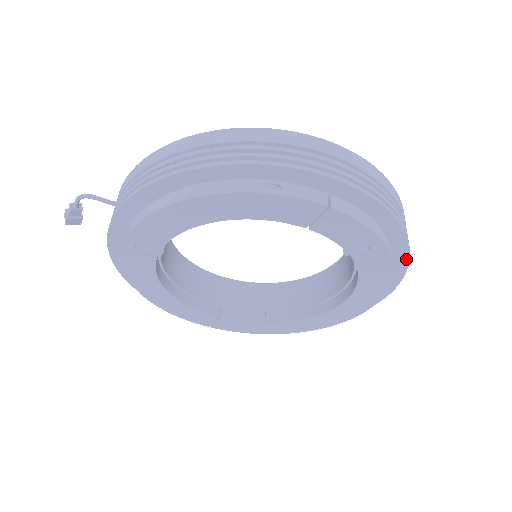
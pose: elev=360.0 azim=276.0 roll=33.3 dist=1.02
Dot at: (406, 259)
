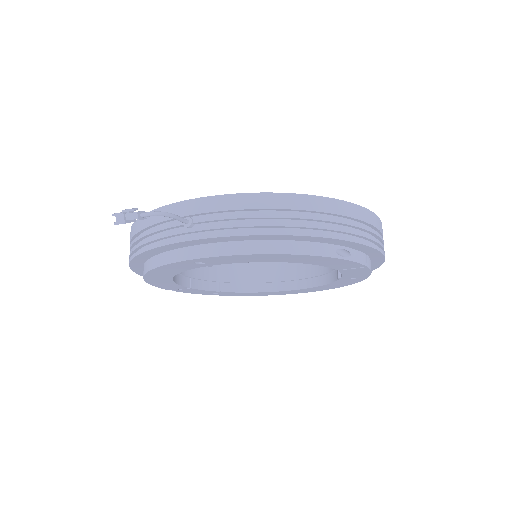
Dot at: occluded
